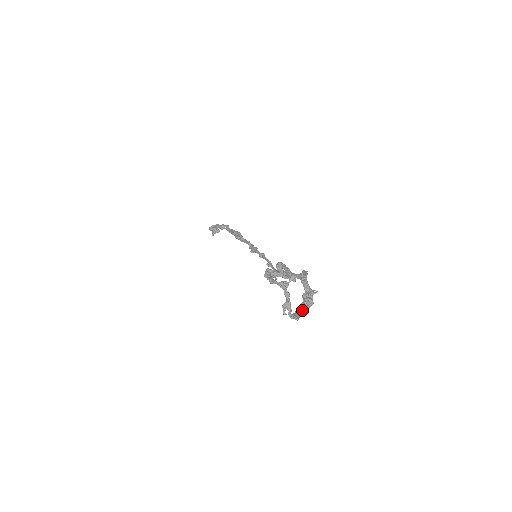
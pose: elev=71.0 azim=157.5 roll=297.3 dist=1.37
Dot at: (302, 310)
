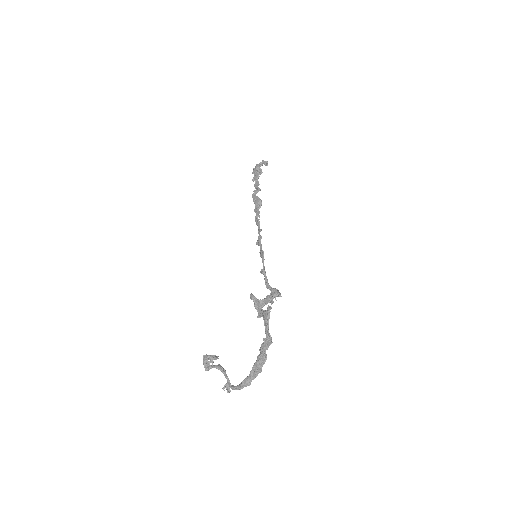
Dot at: (255, 371)
